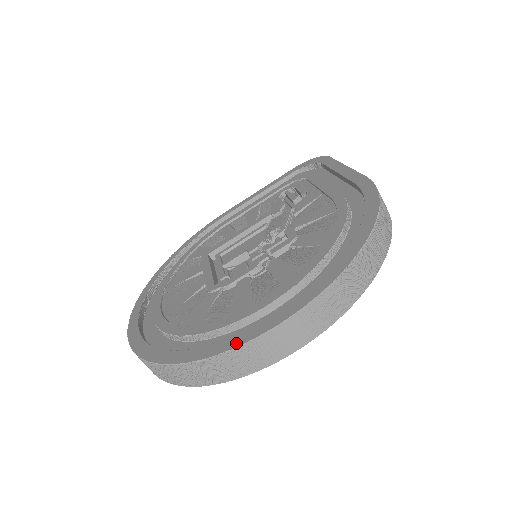
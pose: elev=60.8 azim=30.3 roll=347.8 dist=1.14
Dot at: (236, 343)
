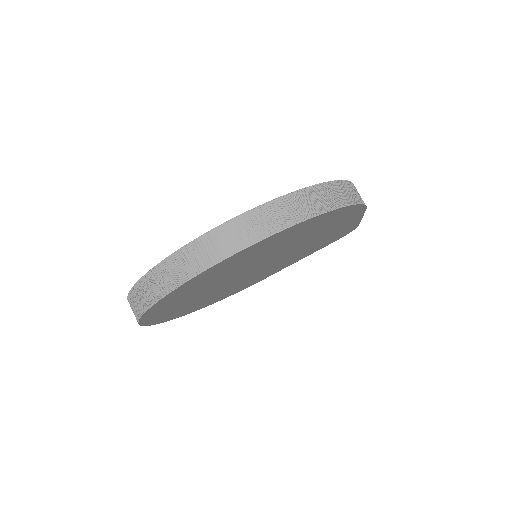
Dot at: (184, 246)
